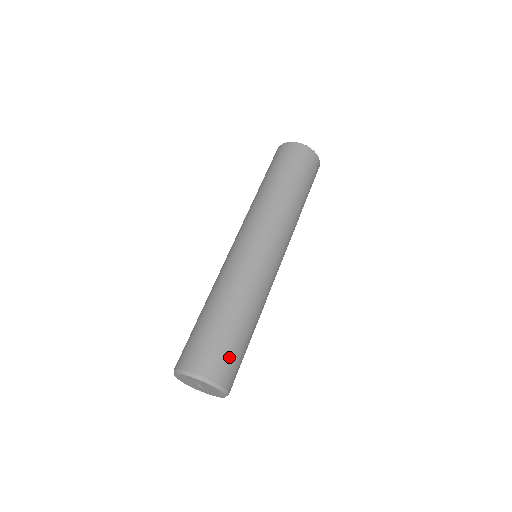
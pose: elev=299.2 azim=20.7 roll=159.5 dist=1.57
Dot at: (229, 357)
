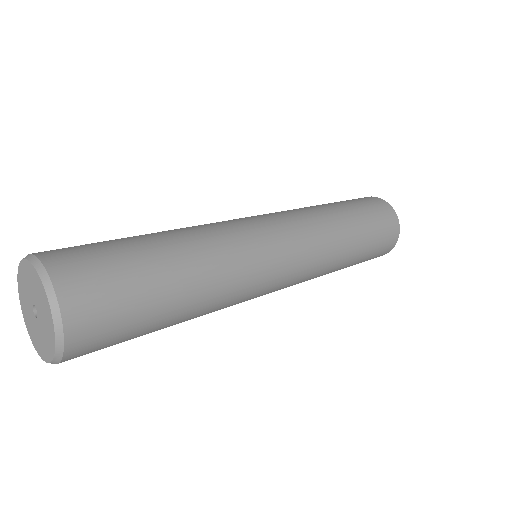
Dot at: (95, 251)
